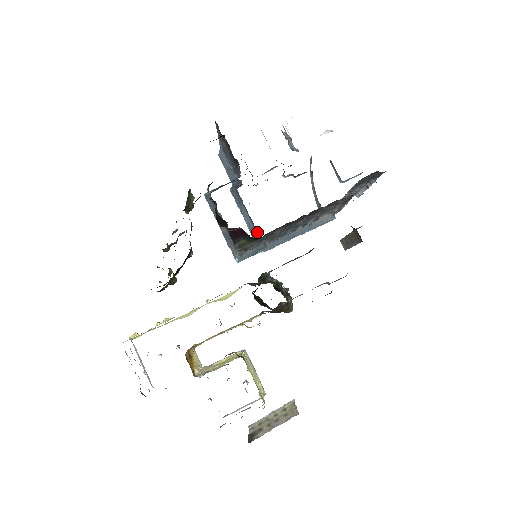
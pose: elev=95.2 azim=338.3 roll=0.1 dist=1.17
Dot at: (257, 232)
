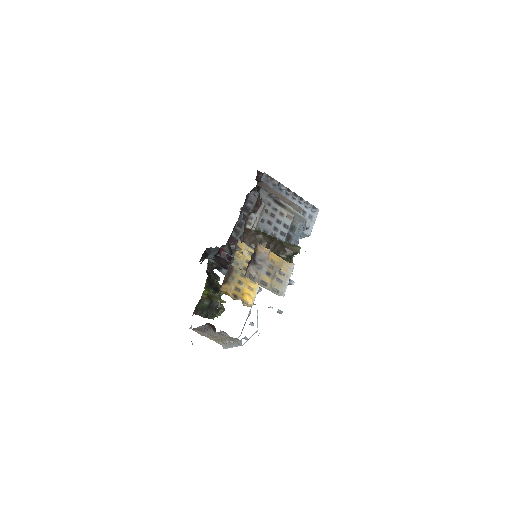
Dot at: occluded
